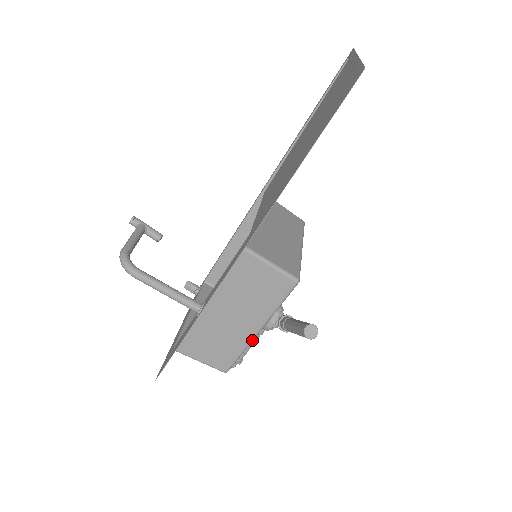
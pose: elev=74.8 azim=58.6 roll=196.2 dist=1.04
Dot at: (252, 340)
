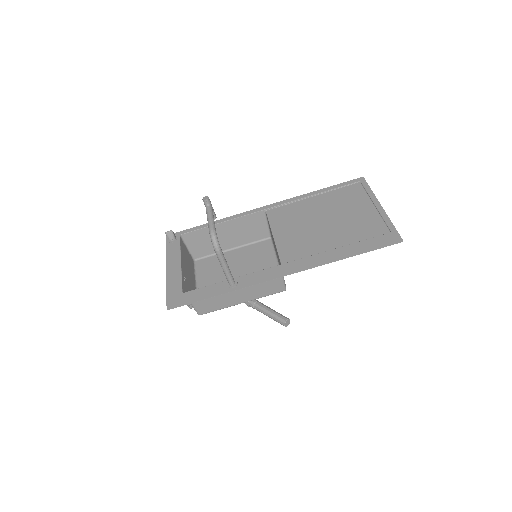
Dot at: (233, 305)
